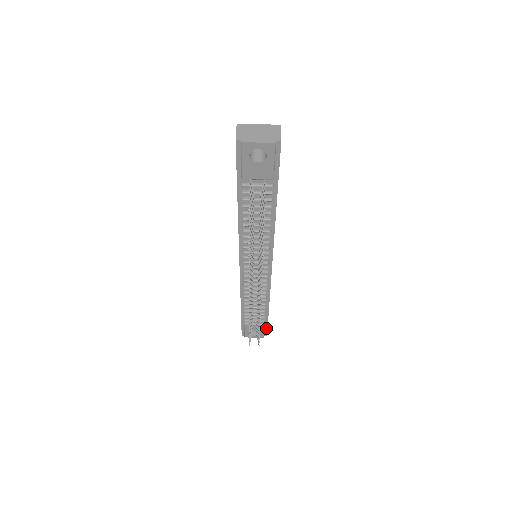
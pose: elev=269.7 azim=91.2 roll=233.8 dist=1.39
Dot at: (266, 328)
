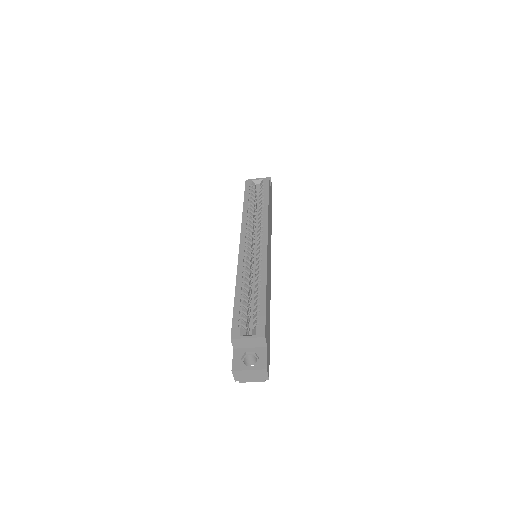
Dot at: occluded
